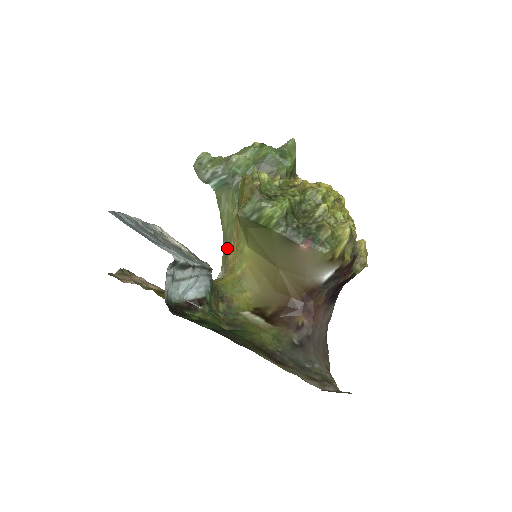
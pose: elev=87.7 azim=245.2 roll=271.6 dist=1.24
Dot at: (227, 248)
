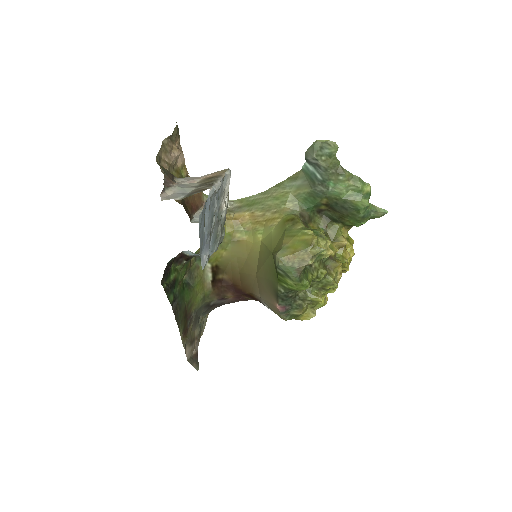
Dot at: (254, 206)
